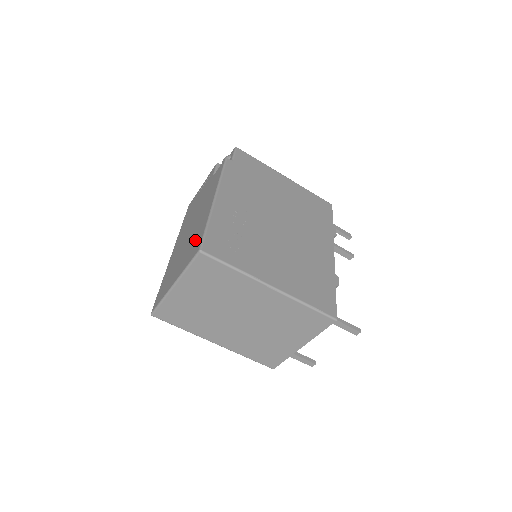
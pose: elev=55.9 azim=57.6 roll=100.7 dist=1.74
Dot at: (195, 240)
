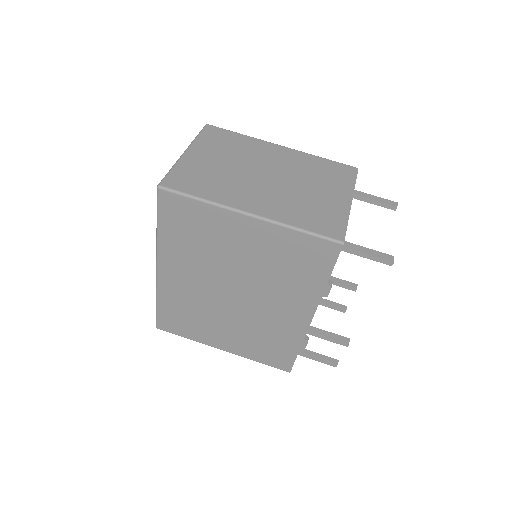
Dot at: occluded
